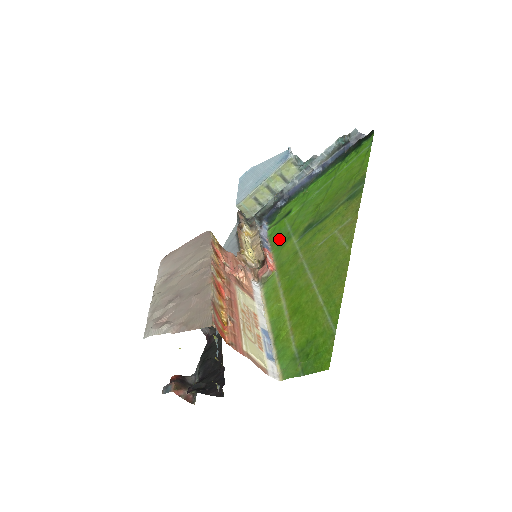
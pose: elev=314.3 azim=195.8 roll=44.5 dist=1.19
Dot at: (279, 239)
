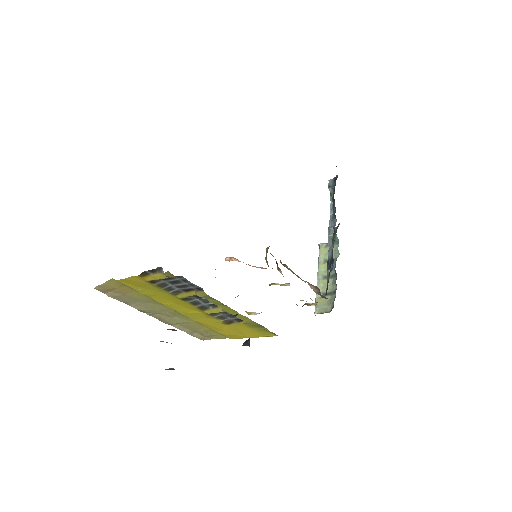
Dot at: occluded
